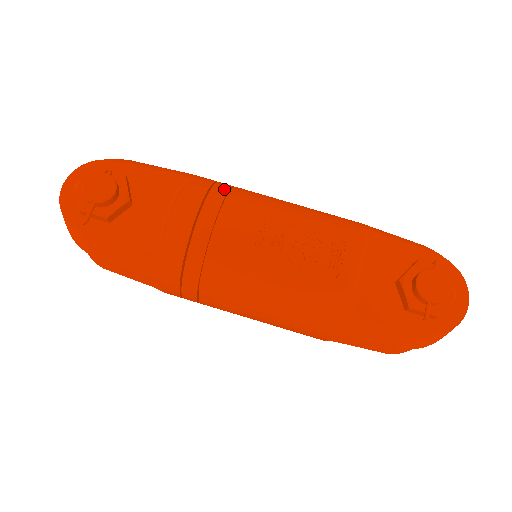
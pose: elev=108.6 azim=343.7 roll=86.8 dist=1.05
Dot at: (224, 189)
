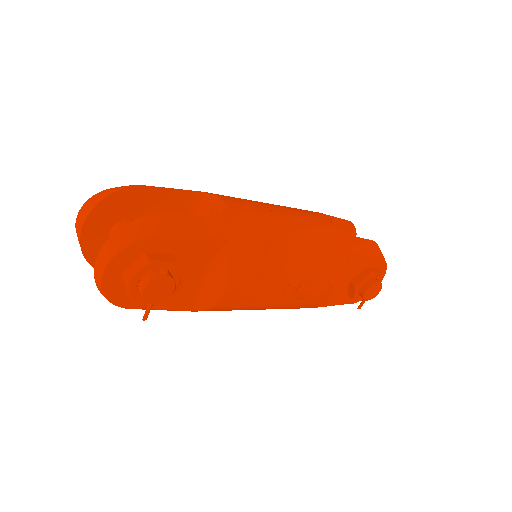
Dot at: (261, 248)
